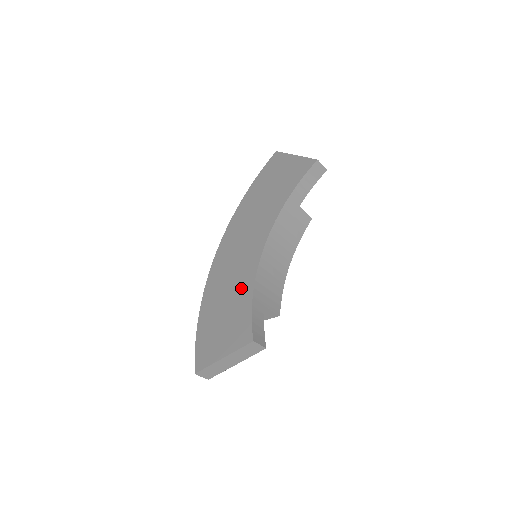
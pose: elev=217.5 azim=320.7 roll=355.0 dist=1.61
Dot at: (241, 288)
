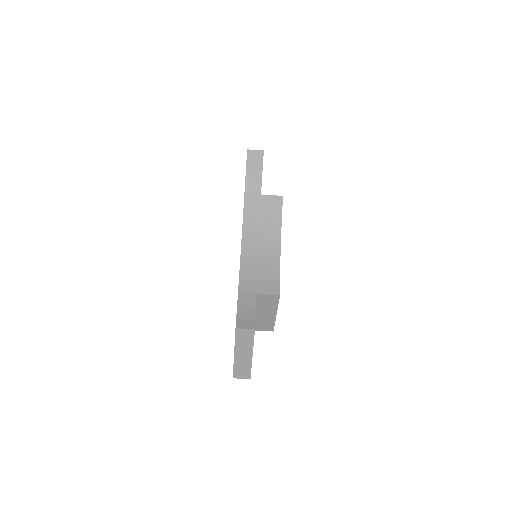
Dot at: occluded
